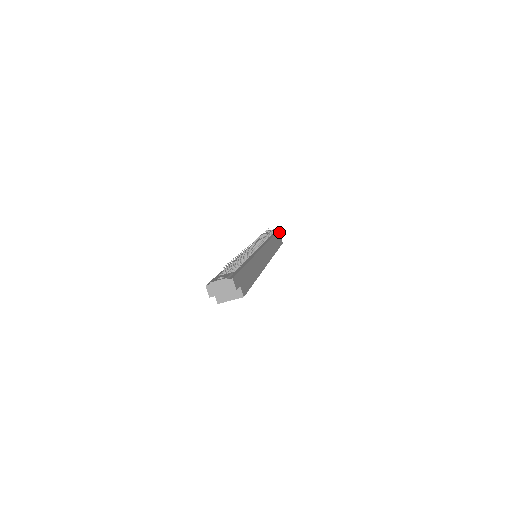
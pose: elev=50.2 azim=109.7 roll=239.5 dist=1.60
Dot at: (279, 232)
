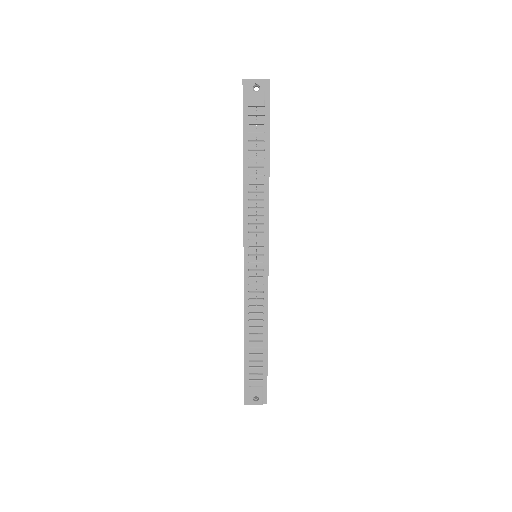
Dot at: occluded
